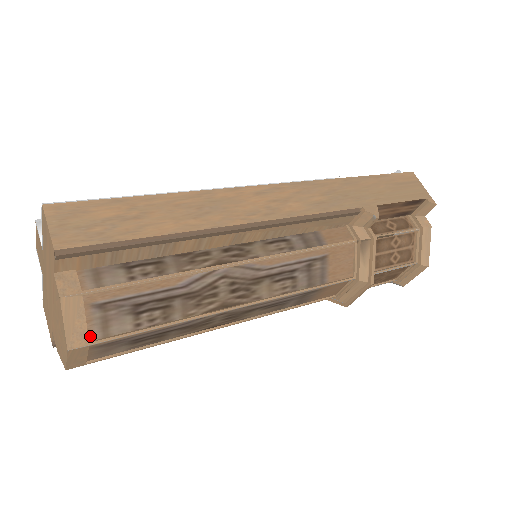
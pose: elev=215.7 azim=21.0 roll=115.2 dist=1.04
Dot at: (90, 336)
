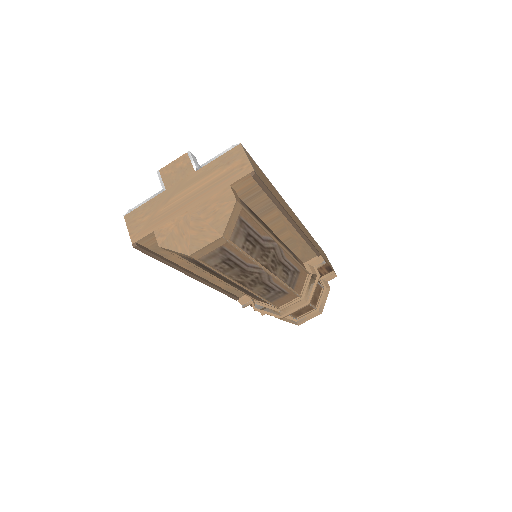
Dot at: (230, 236)
